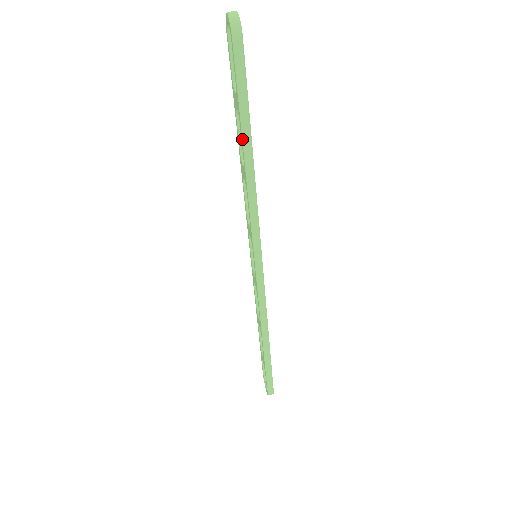
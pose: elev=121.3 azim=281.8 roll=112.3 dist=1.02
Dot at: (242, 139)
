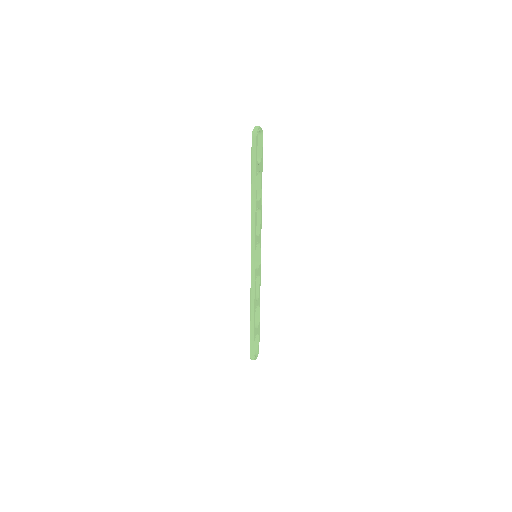
Dot at: (251, 185)
